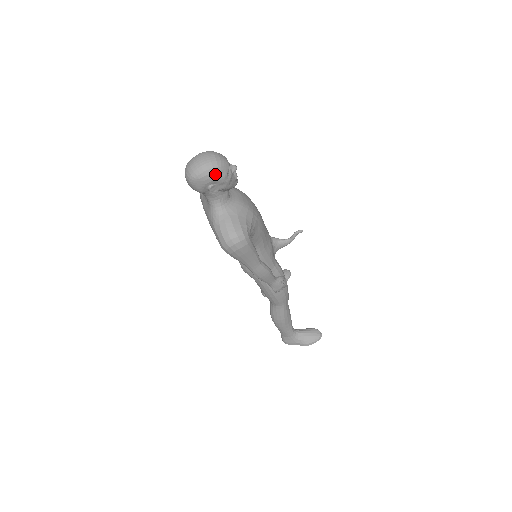
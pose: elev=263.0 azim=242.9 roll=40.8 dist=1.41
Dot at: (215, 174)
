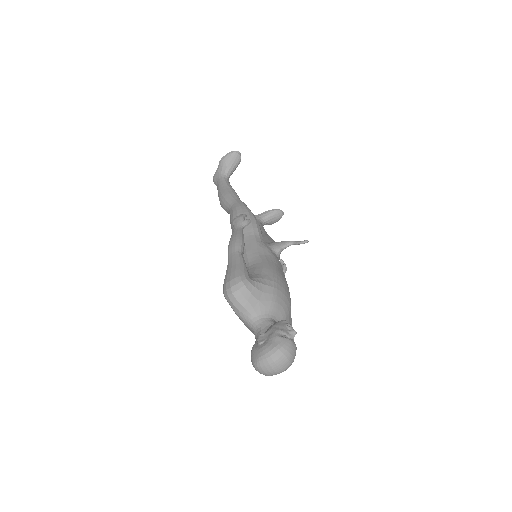
Dot at: occluded
